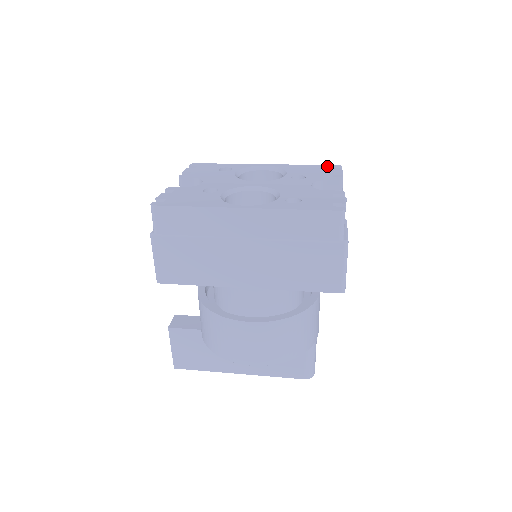
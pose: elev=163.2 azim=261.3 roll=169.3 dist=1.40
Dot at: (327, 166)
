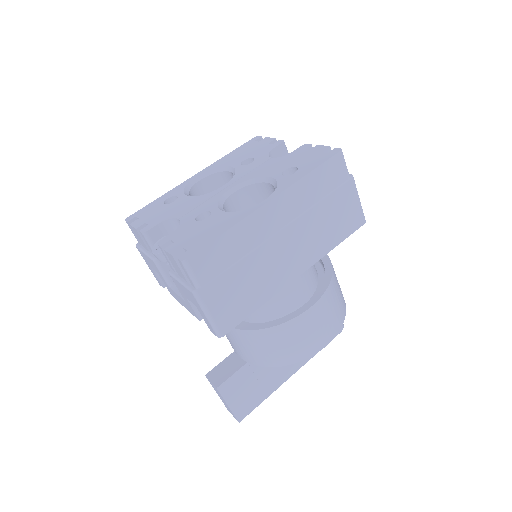
Dot at: (248, 143)
